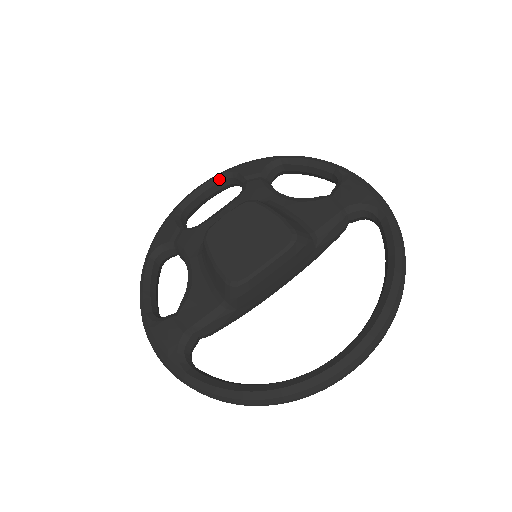
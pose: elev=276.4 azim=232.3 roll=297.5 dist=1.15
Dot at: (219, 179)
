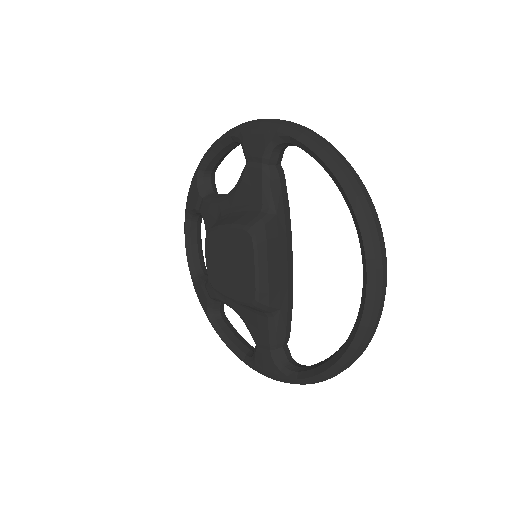
Dot at: (188, 226)
